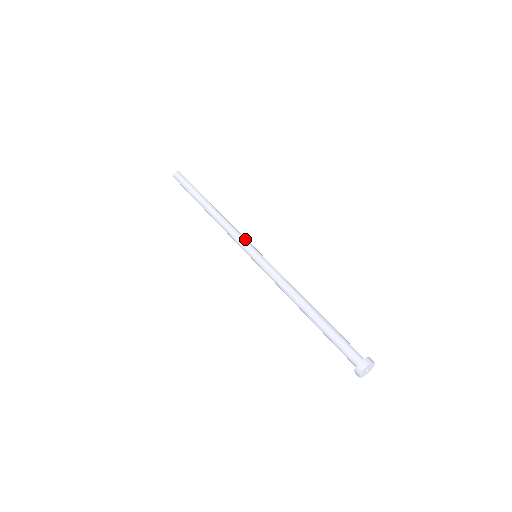
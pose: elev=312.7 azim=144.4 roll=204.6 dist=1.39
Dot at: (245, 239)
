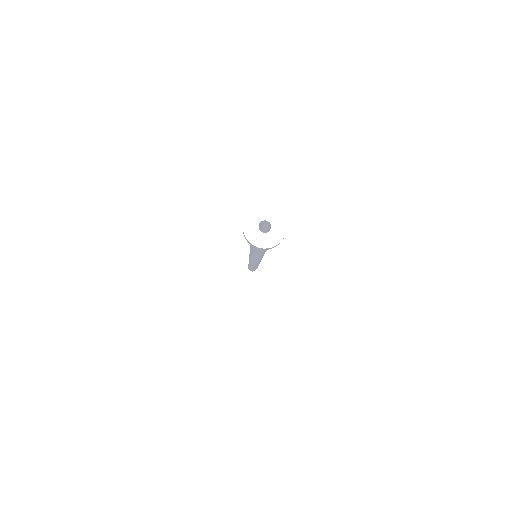
Dot at: occluded
